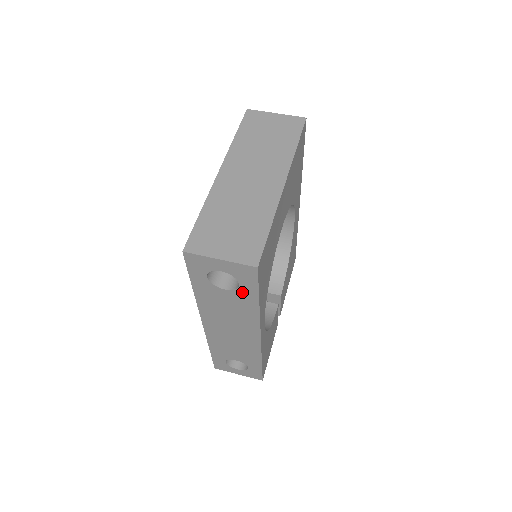
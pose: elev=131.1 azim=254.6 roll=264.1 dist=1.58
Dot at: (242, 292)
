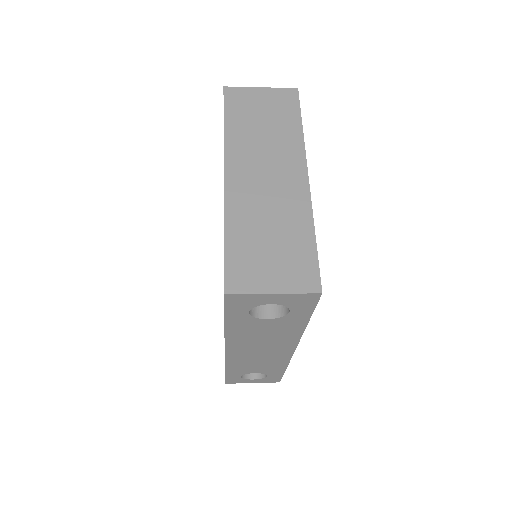
Dot at: (290, 318)
